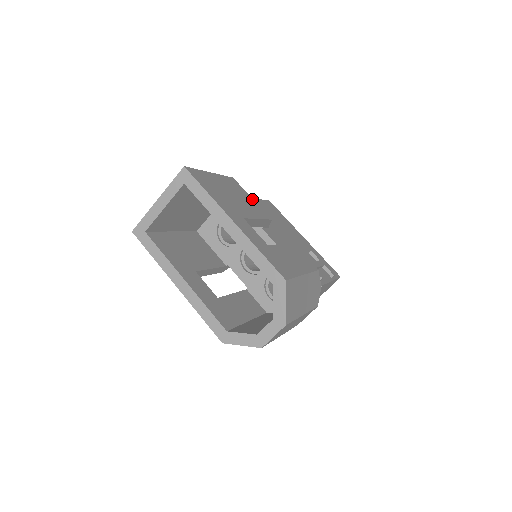
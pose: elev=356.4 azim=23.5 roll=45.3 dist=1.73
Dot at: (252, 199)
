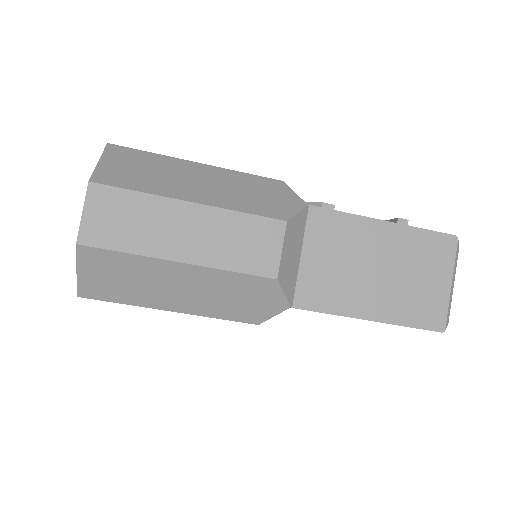
Dot at: occluded
